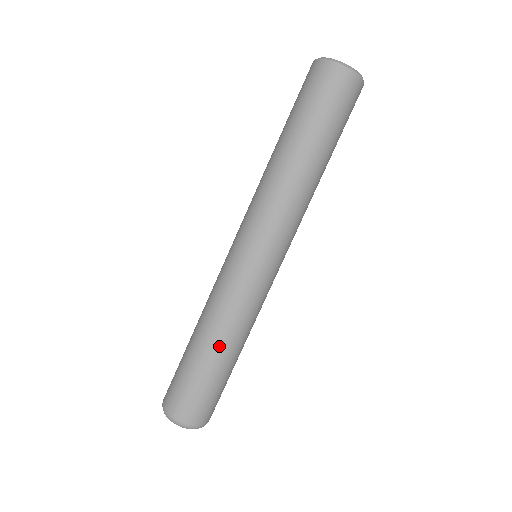
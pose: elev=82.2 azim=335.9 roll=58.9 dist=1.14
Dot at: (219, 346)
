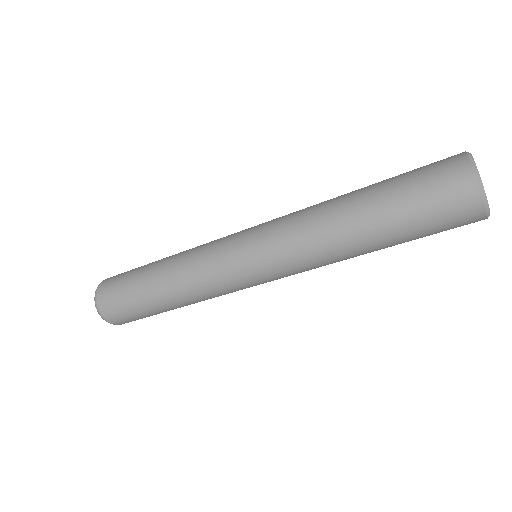
Dot at: occluded
